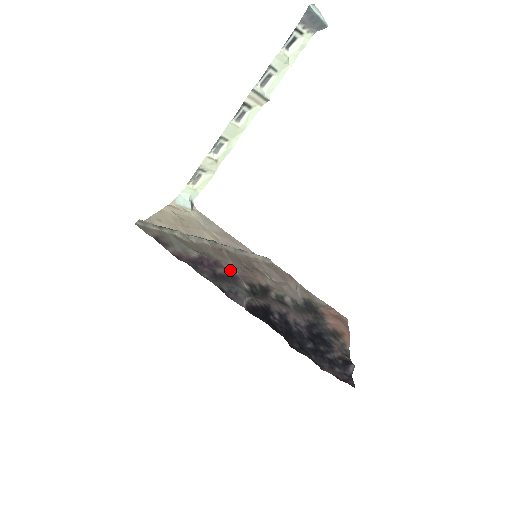
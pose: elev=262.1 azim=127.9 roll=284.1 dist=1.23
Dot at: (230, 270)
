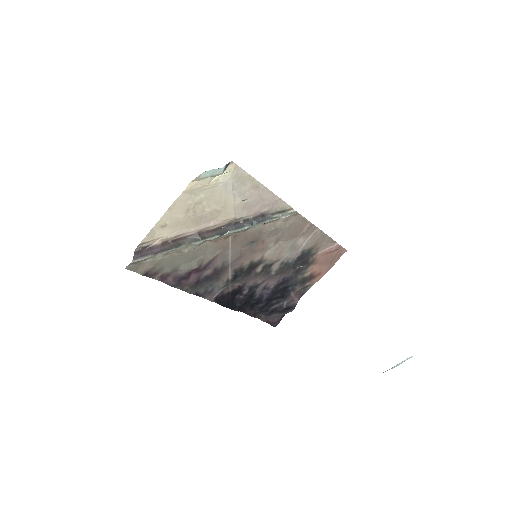
Dot at: (223, 261)
